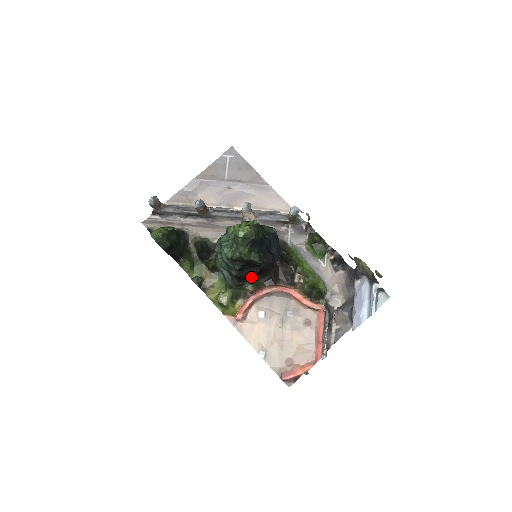
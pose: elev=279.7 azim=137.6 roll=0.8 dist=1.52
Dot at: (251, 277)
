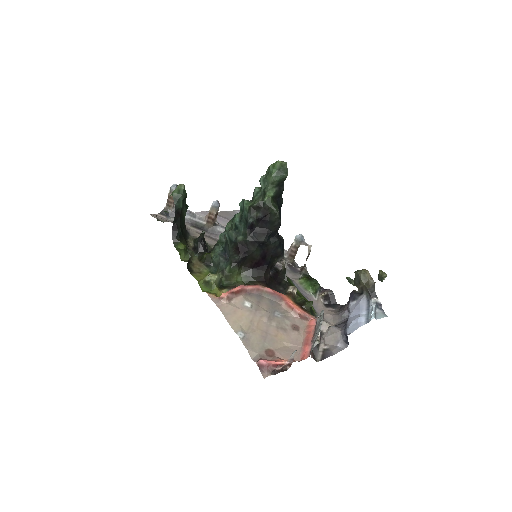
Dot at: (255, 248)
